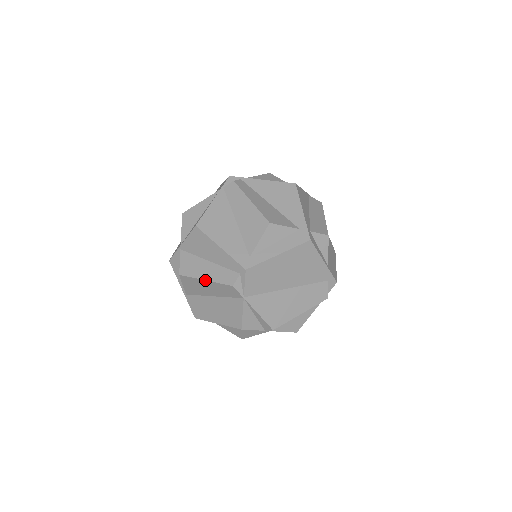
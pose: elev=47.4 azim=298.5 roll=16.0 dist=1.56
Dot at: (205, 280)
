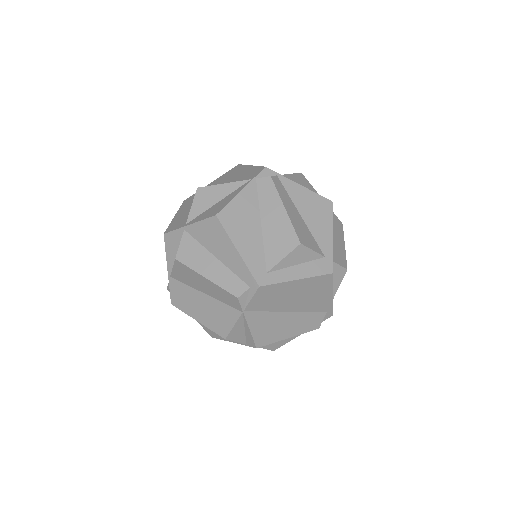
Dot at: (206, 278)
